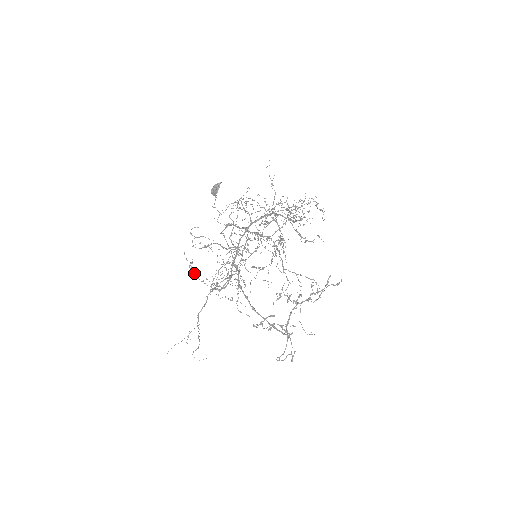
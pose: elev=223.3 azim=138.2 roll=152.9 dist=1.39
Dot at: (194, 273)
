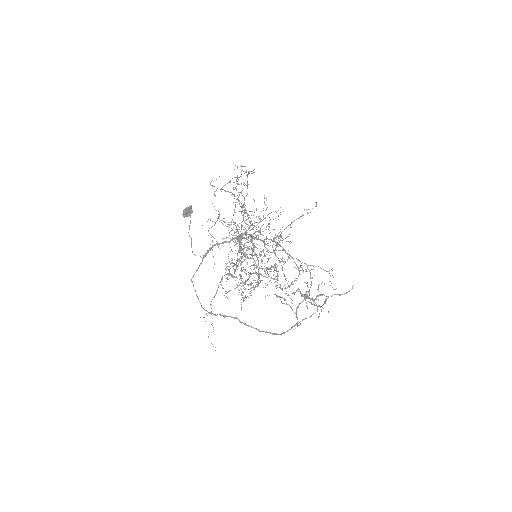
Dot at: occluded
